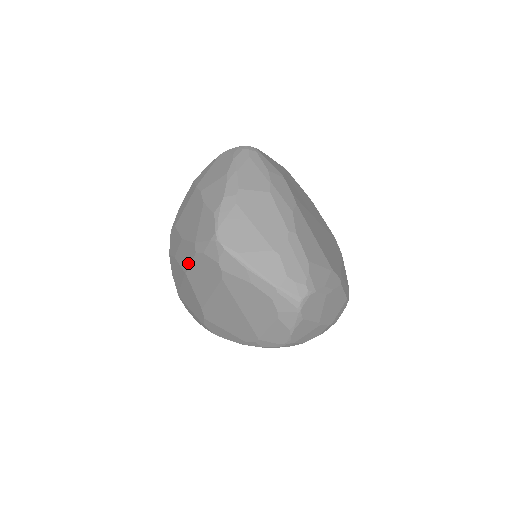
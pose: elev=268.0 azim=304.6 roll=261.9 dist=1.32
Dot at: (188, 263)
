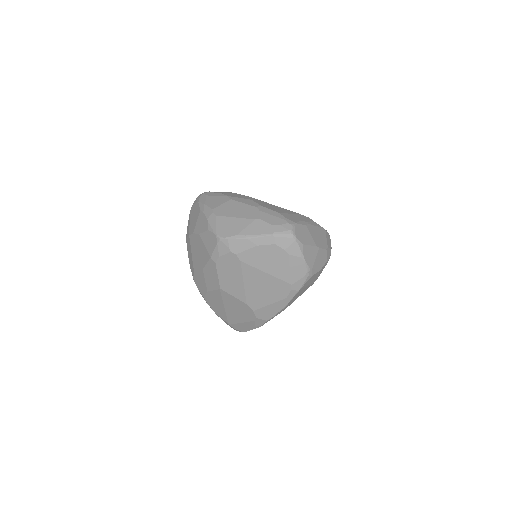
Dot at: (216, 278)
